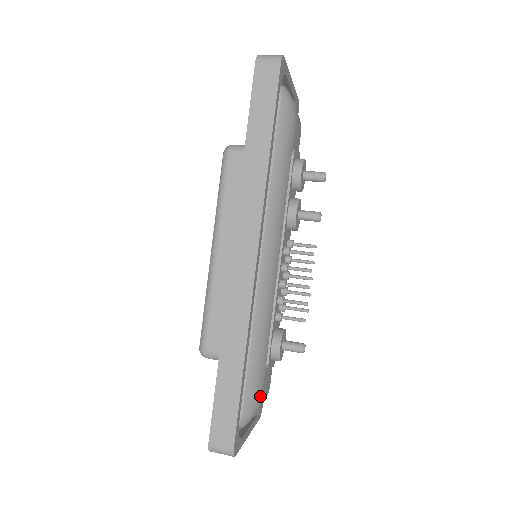
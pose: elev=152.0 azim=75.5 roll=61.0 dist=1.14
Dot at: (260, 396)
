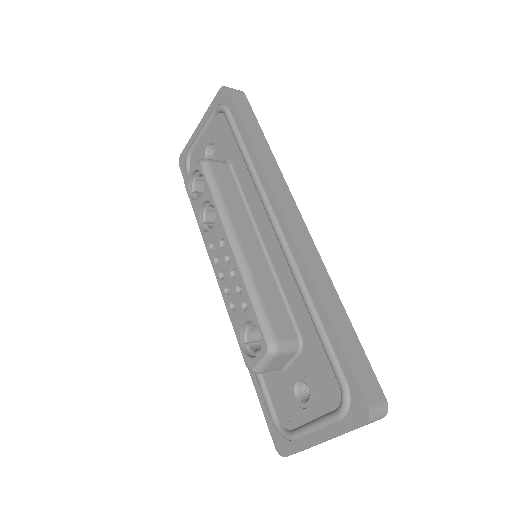
Dot at: occluded
